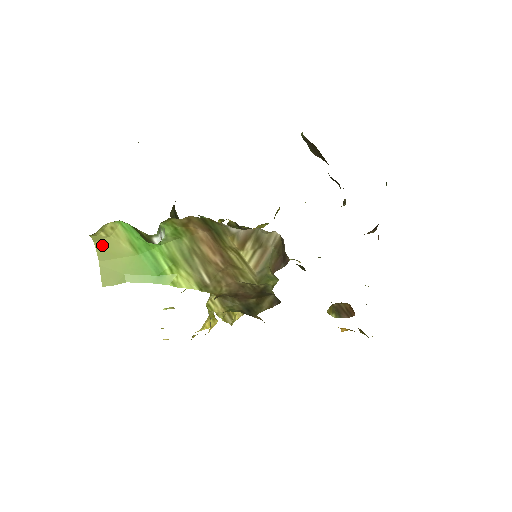
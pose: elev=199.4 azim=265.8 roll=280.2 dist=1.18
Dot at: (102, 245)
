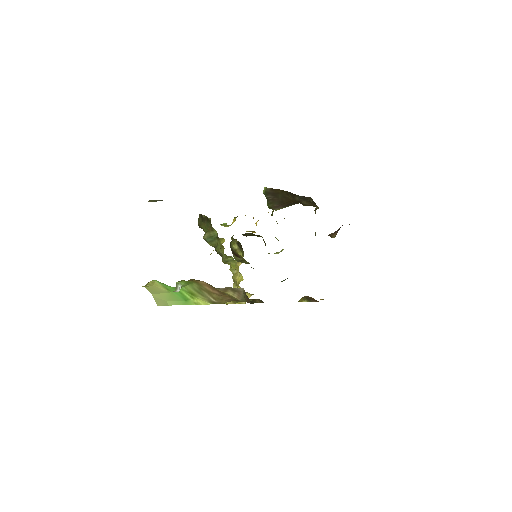
Dot at: (150, 288)
